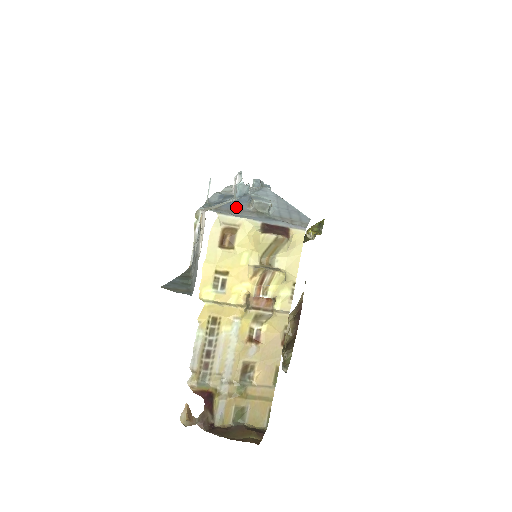
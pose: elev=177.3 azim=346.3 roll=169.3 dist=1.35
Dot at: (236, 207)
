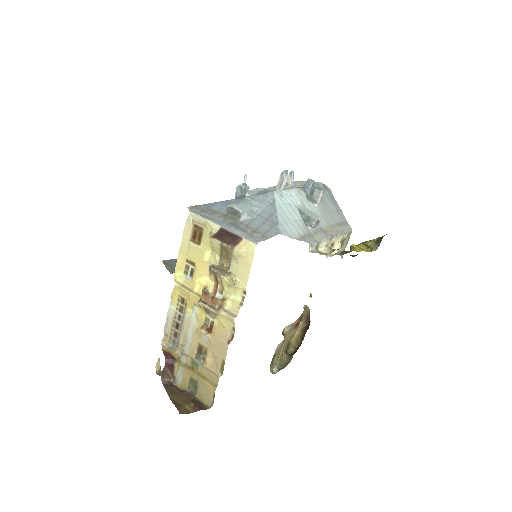
Dot at: (215, 208)
